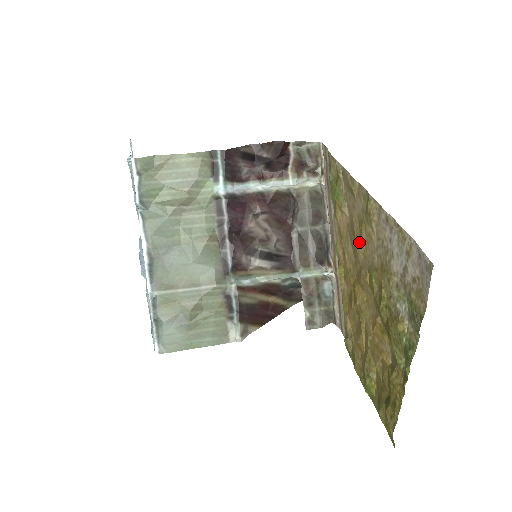
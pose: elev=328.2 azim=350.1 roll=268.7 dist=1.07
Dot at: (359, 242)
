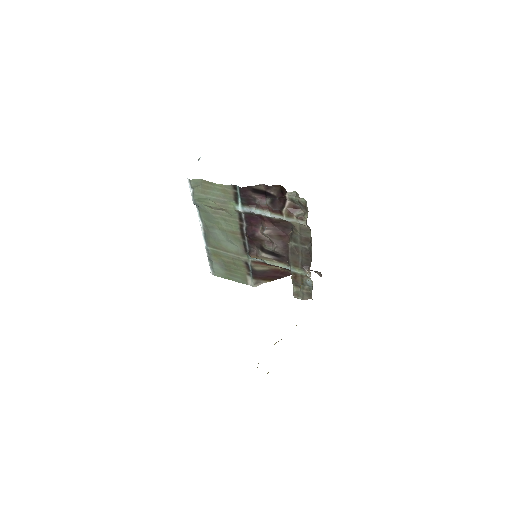
Dot at: occluded
